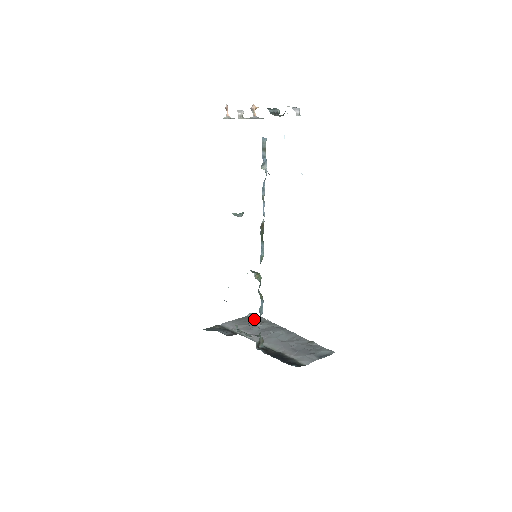
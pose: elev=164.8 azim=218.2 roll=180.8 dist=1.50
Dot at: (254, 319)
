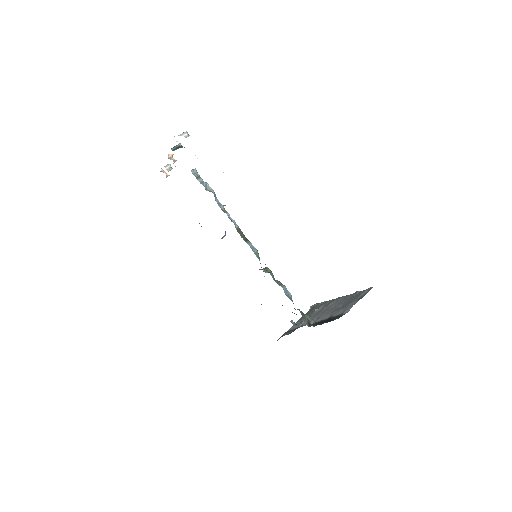
Dot at: (314, 308)
